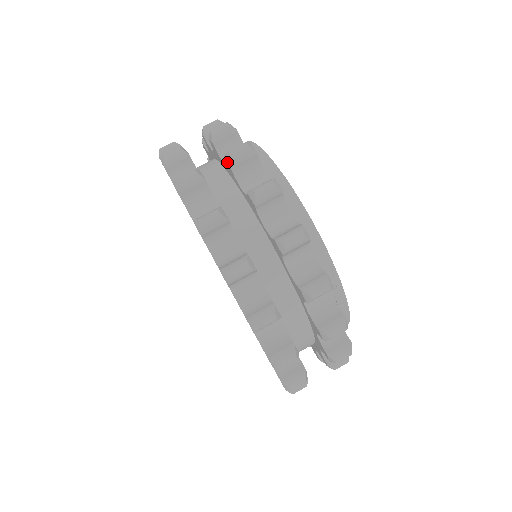
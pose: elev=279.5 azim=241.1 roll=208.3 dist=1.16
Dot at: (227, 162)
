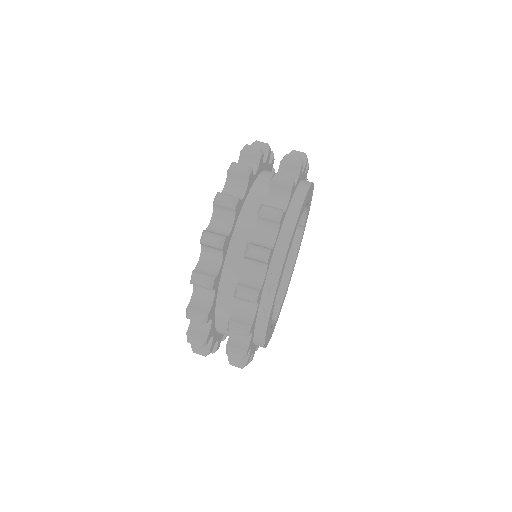
Dot at: (281, 160)
